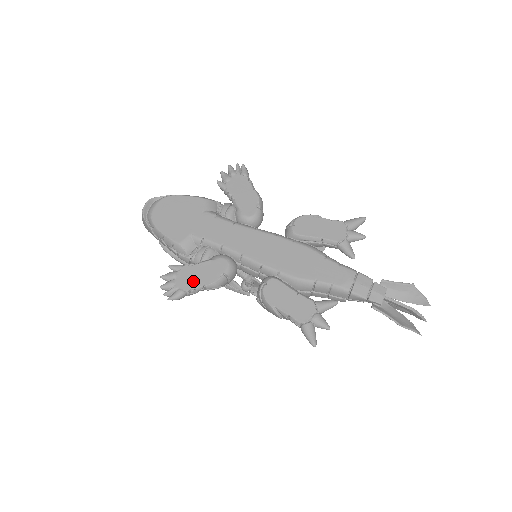
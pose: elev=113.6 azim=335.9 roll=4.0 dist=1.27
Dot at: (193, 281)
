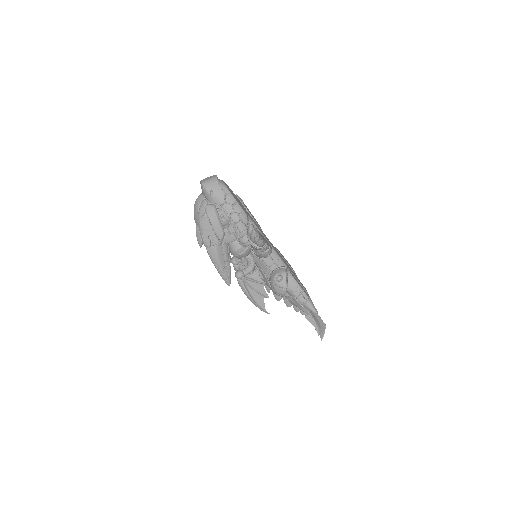
Dot at: occluded
